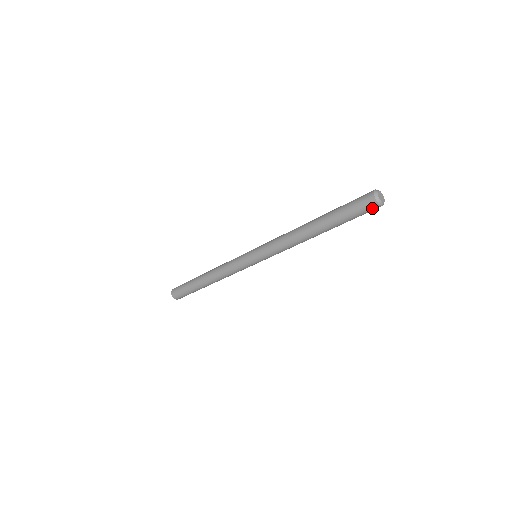
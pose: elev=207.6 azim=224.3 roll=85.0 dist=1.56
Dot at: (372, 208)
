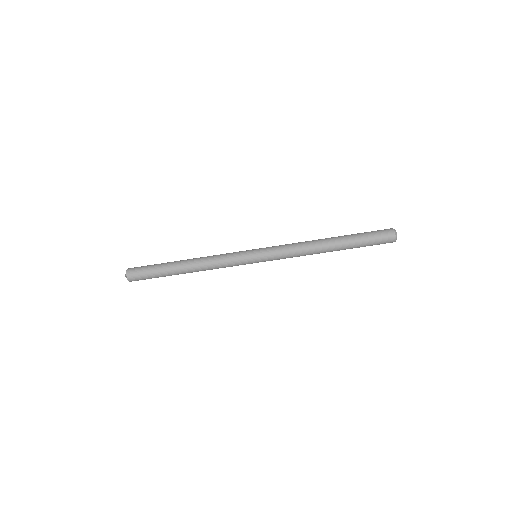
Dot at: (388, 242)
